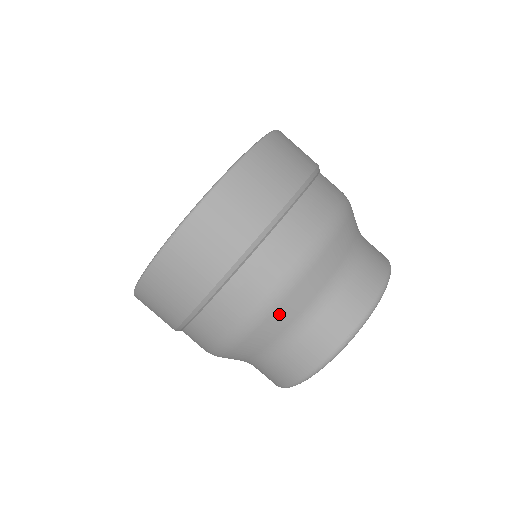
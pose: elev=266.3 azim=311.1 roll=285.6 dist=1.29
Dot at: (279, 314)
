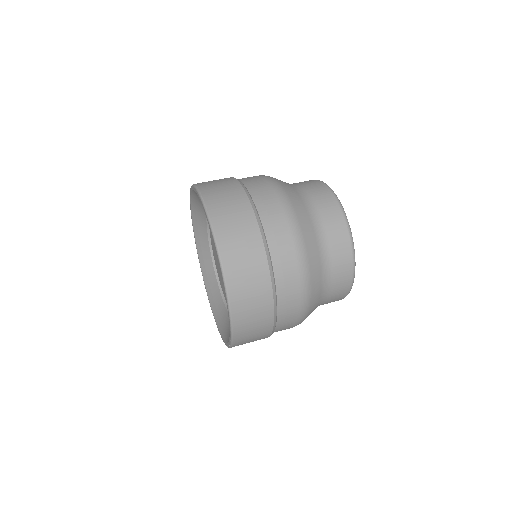
Dot at: (284, 186)
